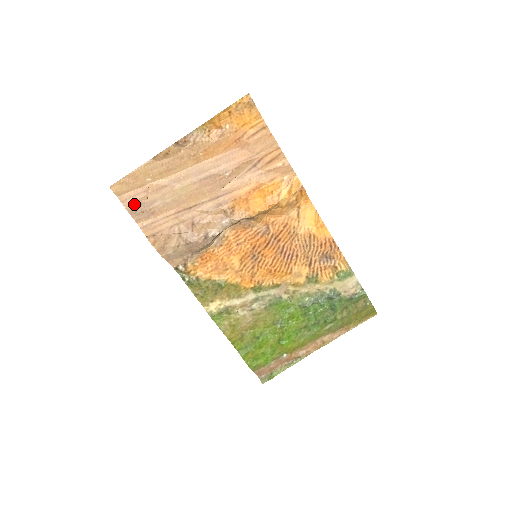
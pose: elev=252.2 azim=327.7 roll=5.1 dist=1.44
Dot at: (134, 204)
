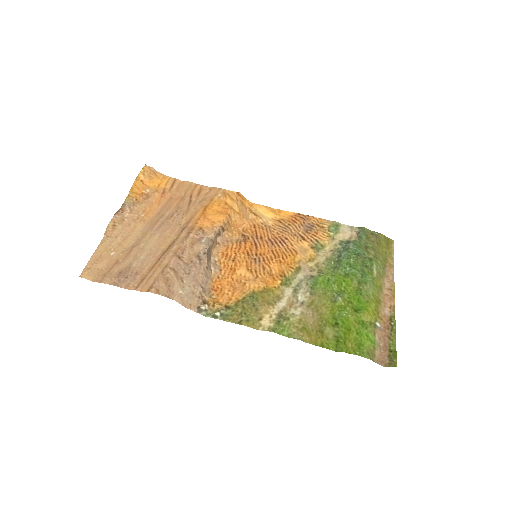
Dot at: (113, 277)
